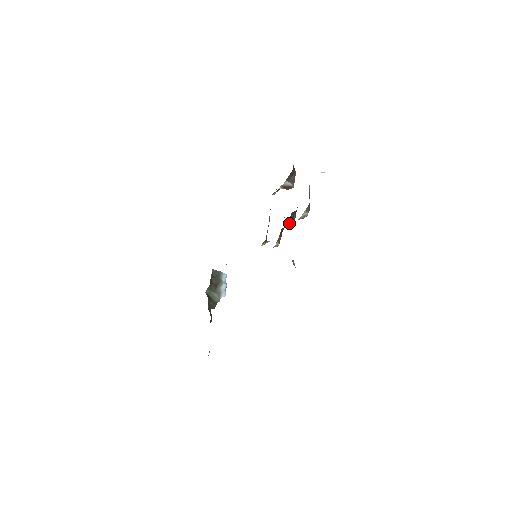
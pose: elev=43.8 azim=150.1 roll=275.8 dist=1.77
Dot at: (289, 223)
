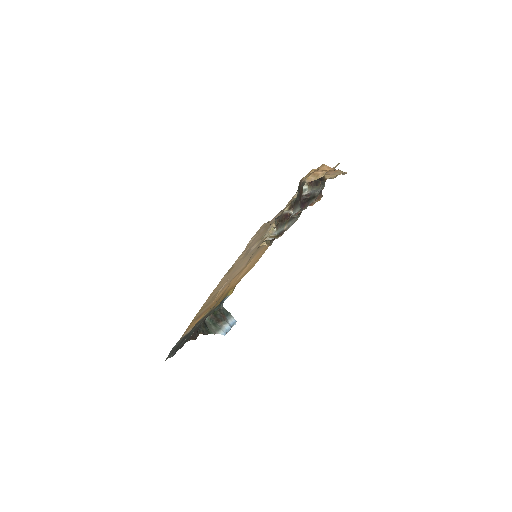
Dot at: (292, 209)
